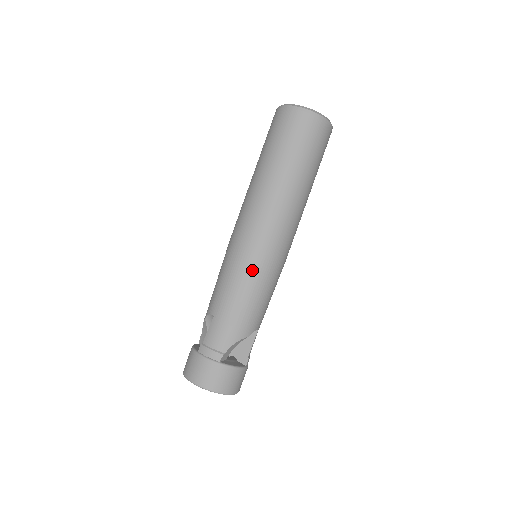
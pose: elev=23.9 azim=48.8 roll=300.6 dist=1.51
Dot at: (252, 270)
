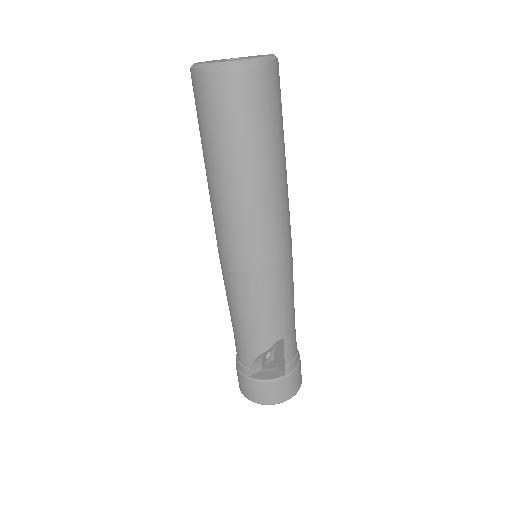
Dot at: (235, 286)
